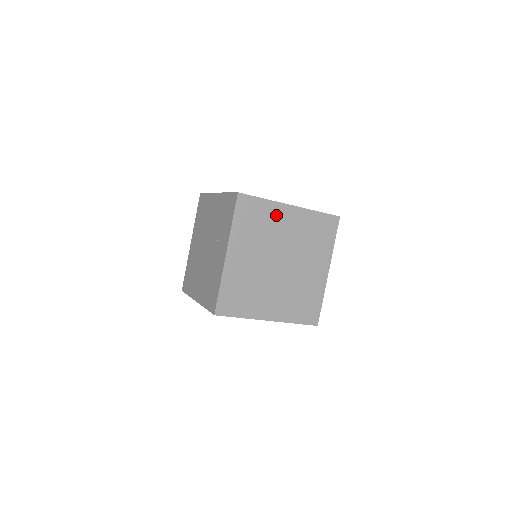
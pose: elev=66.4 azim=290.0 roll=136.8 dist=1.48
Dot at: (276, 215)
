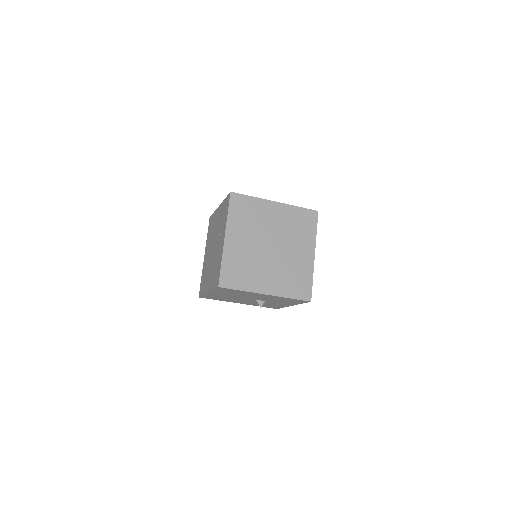
Dot at: (263, 209)
